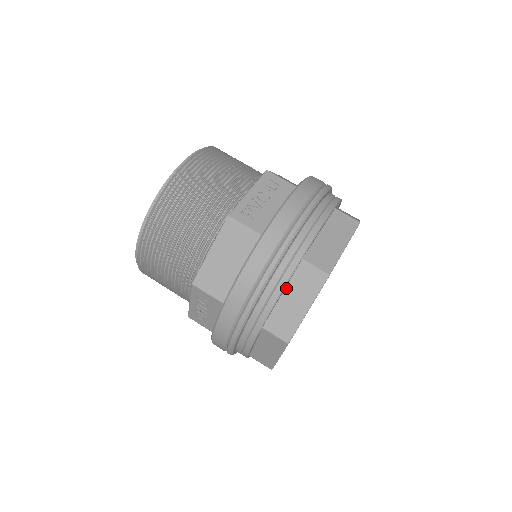
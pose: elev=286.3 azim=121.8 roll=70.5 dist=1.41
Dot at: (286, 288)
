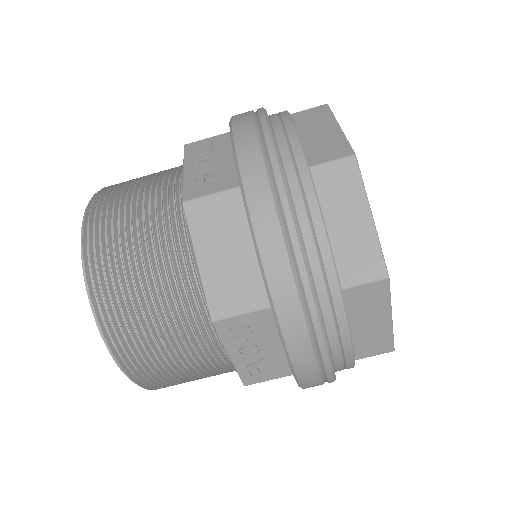
Dot at: occluded
